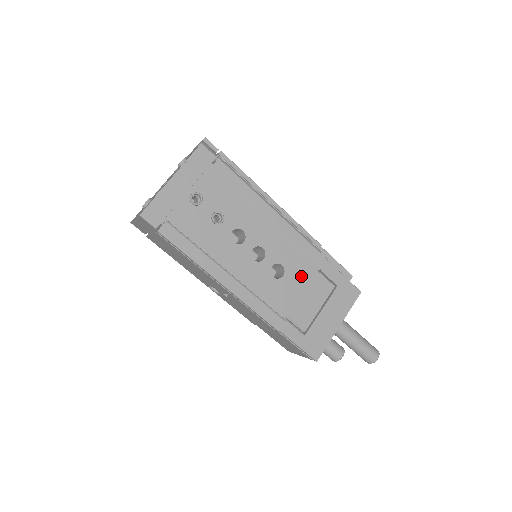
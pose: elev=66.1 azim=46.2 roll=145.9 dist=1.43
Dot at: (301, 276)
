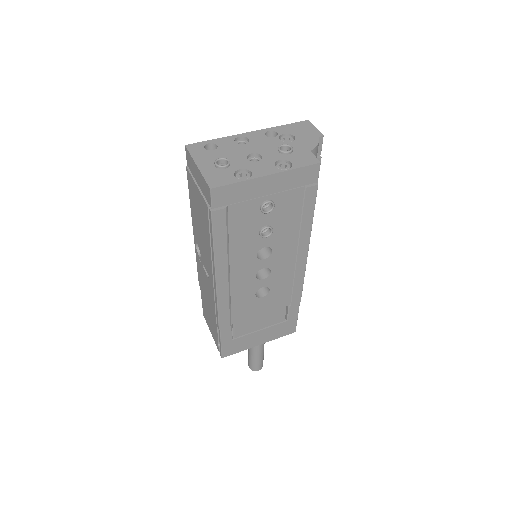
Dot at: (273, 303)
